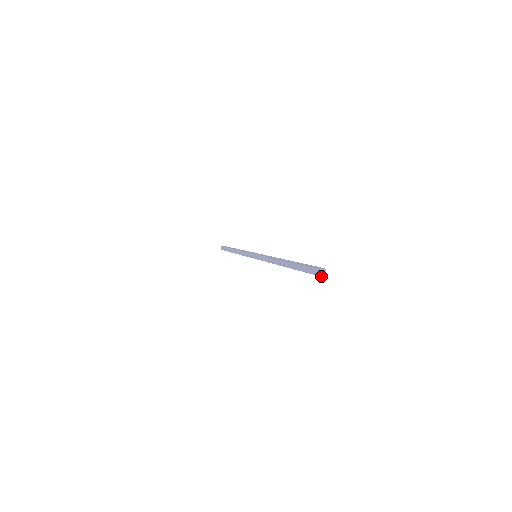
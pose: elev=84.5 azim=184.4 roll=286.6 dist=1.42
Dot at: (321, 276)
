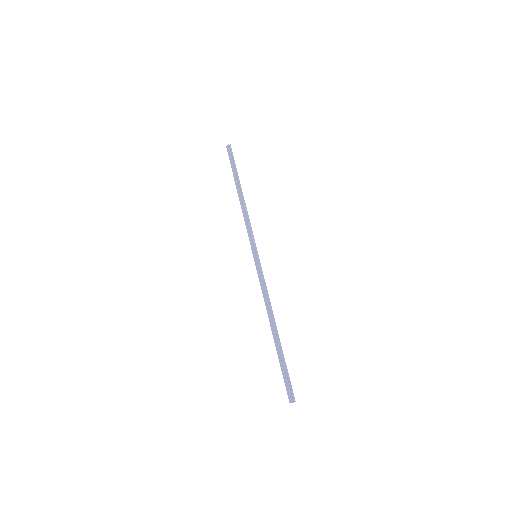
Dot at: occluded
